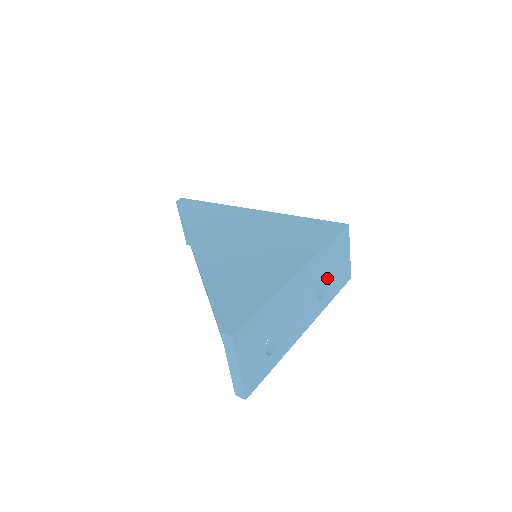
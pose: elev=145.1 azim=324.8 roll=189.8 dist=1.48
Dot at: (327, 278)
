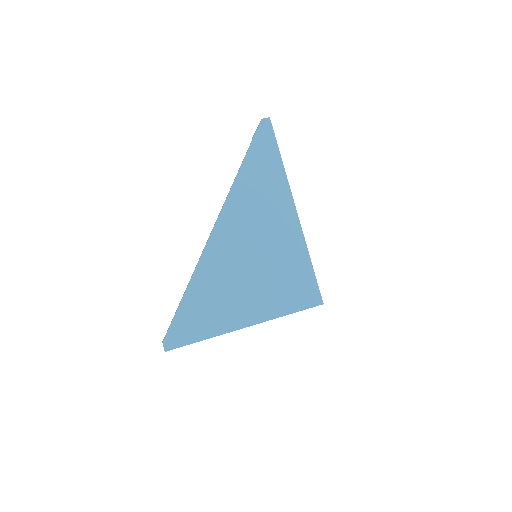
Dot at: occluded
